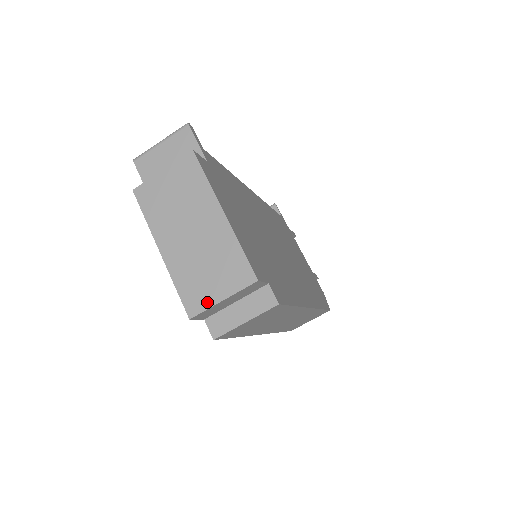
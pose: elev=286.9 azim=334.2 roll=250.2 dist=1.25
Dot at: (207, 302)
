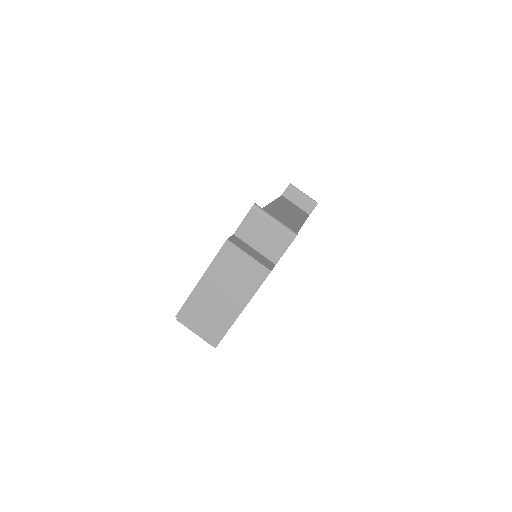
Dot at: (190, 323)
